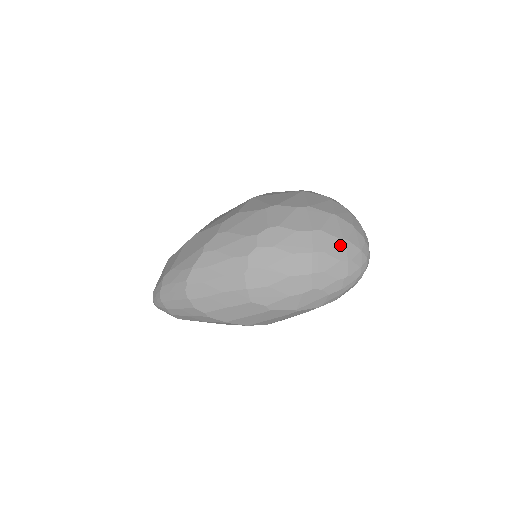
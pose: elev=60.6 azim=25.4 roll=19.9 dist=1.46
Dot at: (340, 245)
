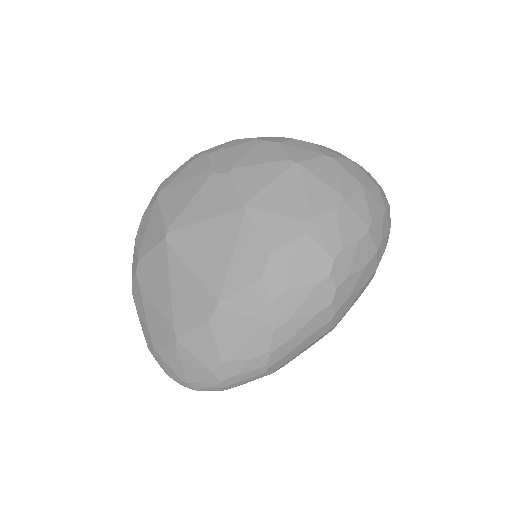
Dot at: (385, 221)
